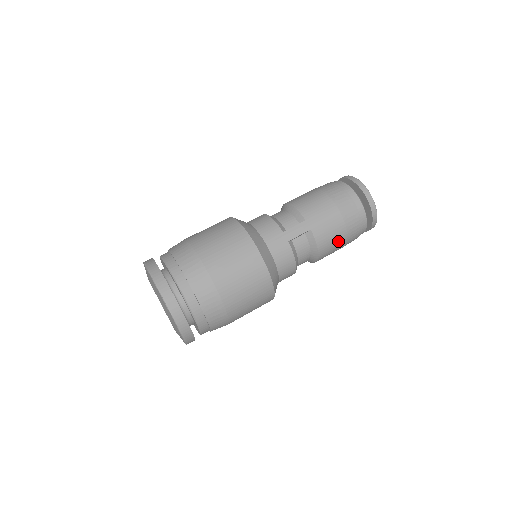
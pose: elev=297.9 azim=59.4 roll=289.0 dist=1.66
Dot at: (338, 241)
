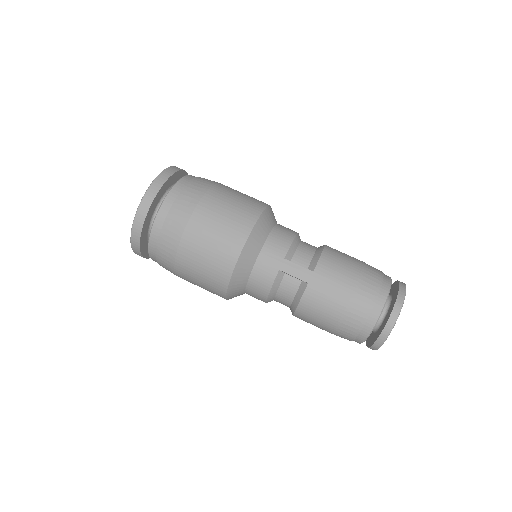
Dot at: (324, 320)
